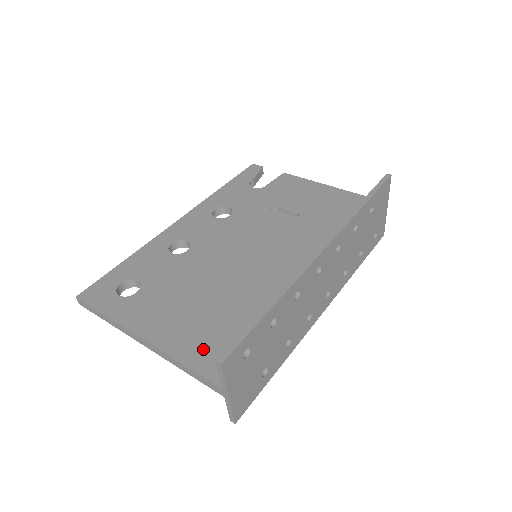
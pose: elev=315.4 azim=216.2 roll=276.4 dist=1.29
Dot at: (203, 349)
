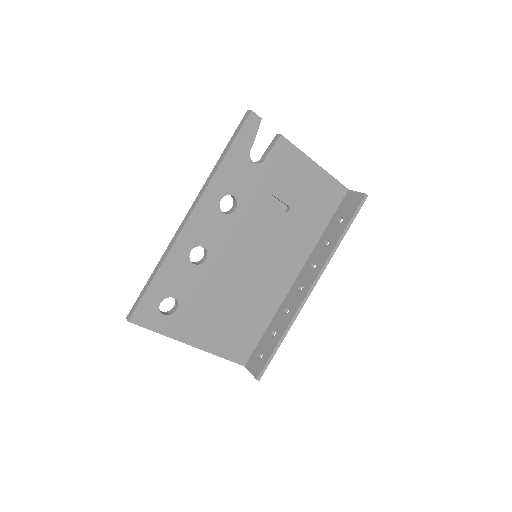
Dot at: (232, 346)
